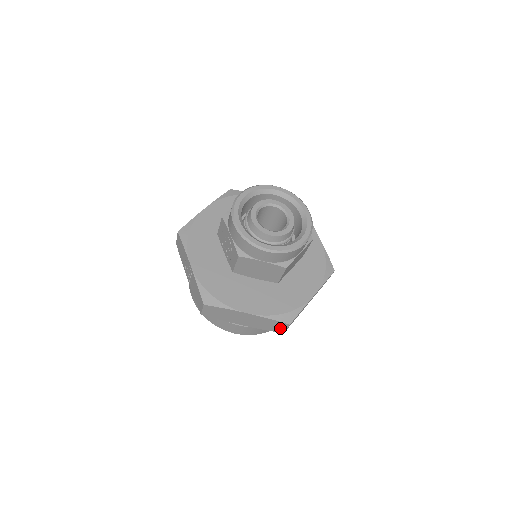
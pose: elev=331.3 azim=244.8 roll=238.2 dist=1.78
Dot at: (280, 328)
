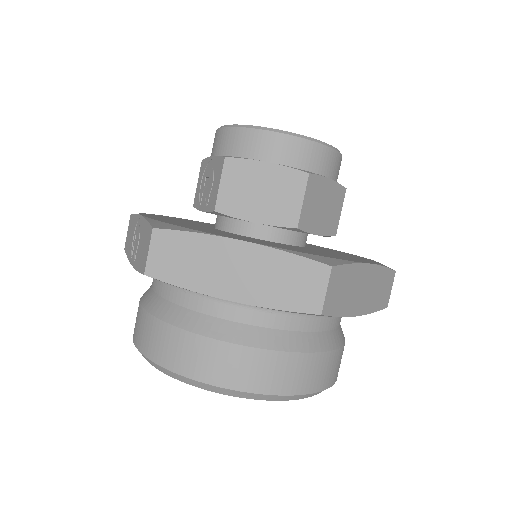
Dot at: (312, 291)
